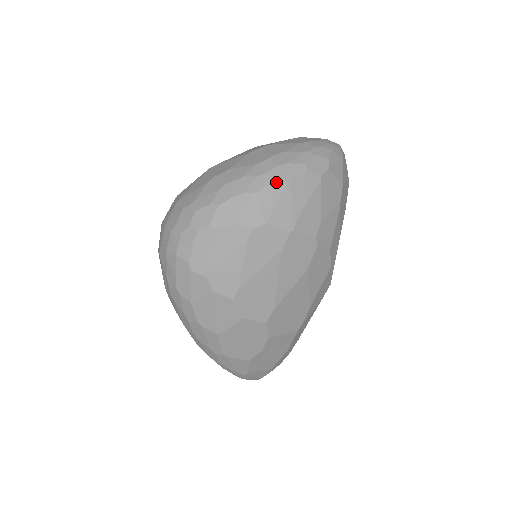
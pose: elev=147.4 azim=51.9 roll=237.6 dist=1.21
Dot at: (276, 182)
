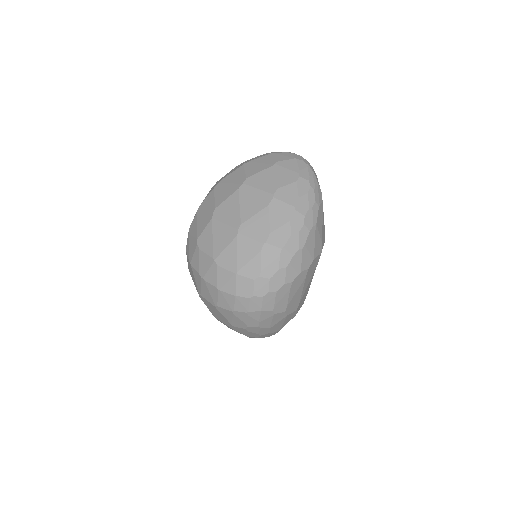
Dot at: (311, 229)
